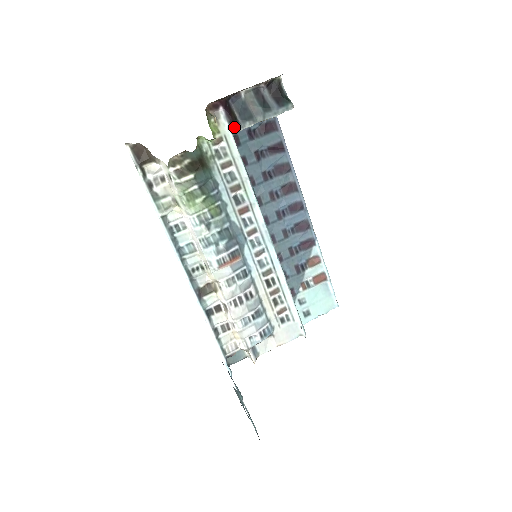
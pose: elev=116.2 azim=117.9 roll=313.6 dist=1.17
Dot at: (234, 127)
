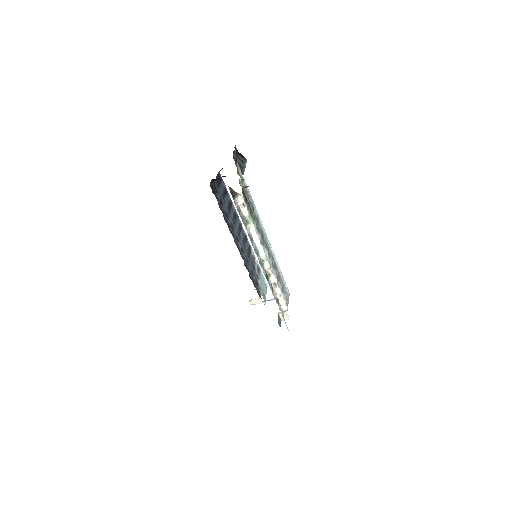
Dot at: (242, 173)
